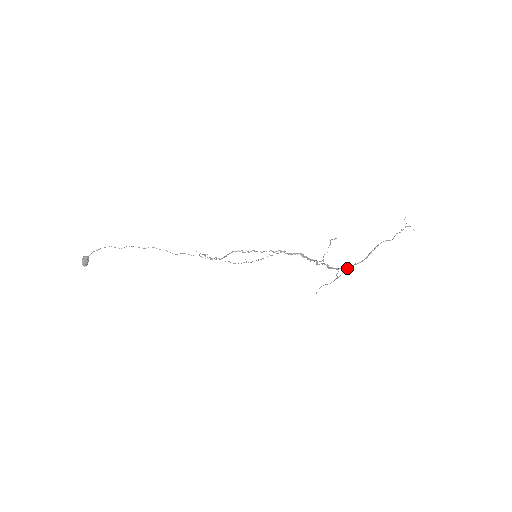
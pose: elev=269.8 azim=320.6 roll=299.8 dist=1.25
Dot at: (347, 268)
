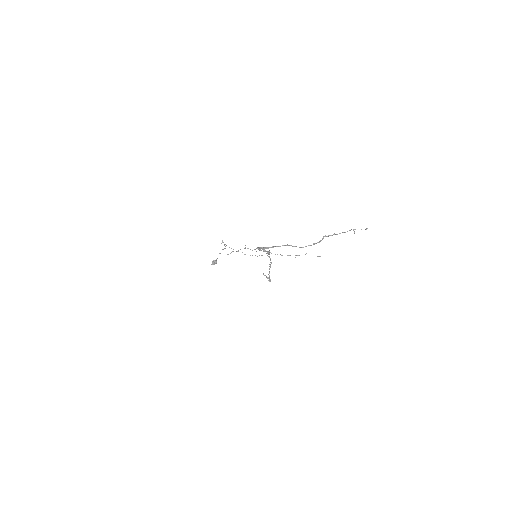
Dot at: (264, 248)
